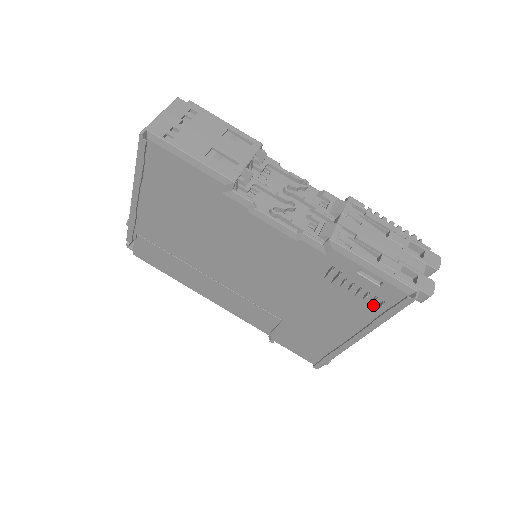
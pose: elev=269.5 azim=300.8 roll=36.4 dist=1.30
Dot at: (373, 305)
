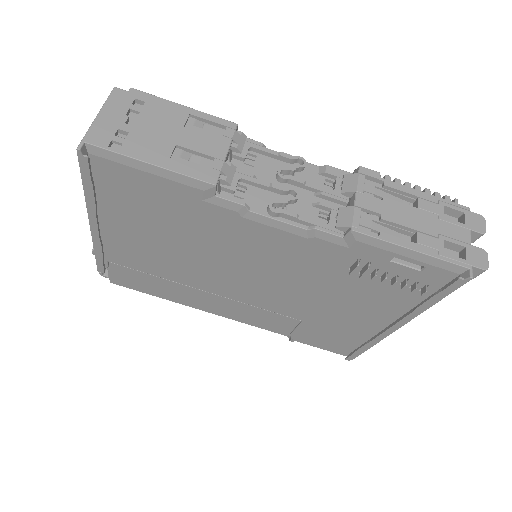
Dot at: occluded
